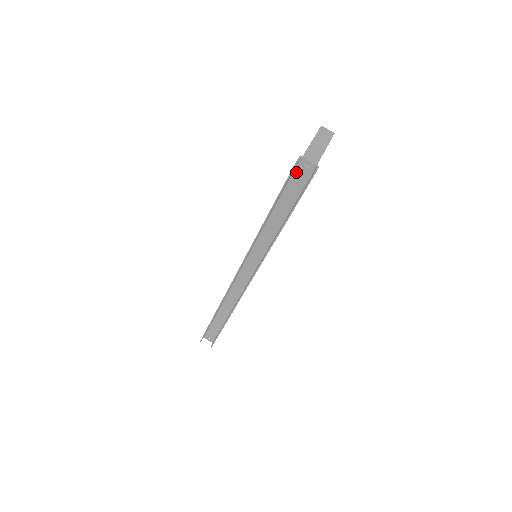
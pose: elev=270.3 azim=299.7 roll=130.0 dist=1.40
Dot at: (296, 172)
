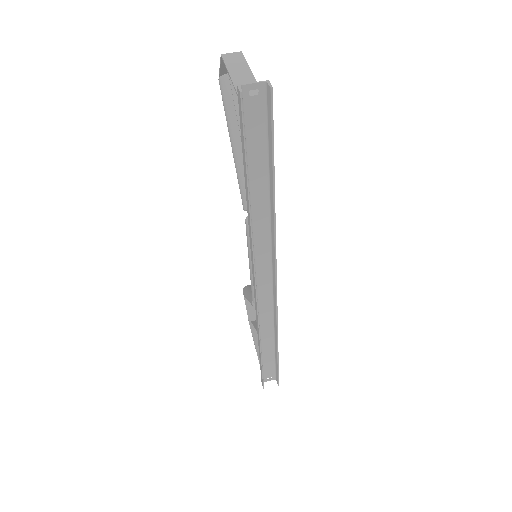
Dot at: (246, 111)
